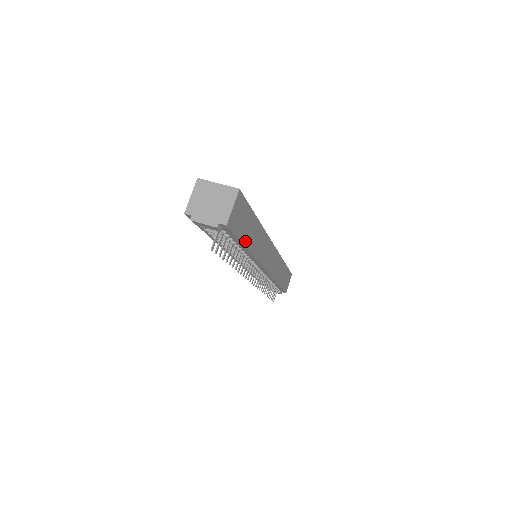
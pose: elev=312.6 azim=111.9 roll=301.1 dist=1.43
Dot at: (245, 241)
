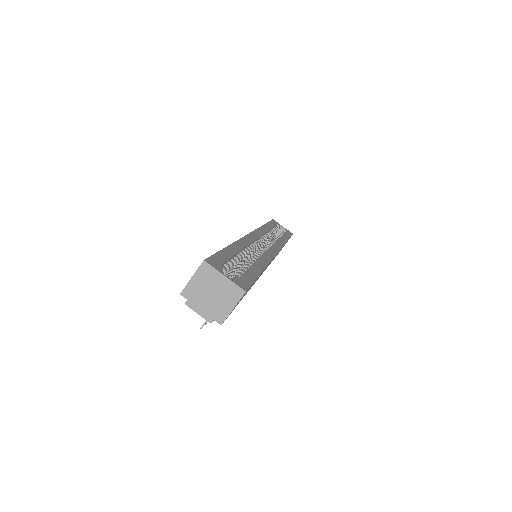
Dot at: (242, 298)
